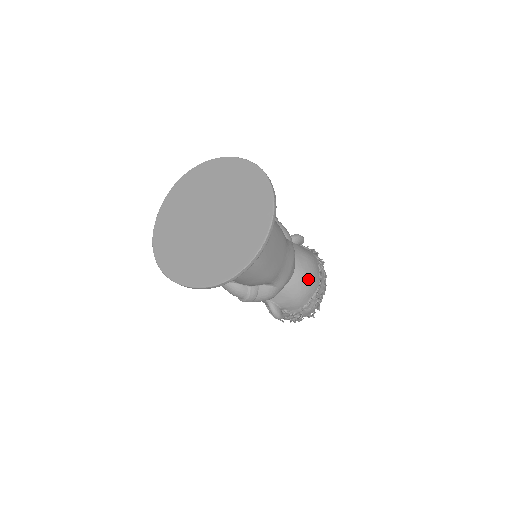
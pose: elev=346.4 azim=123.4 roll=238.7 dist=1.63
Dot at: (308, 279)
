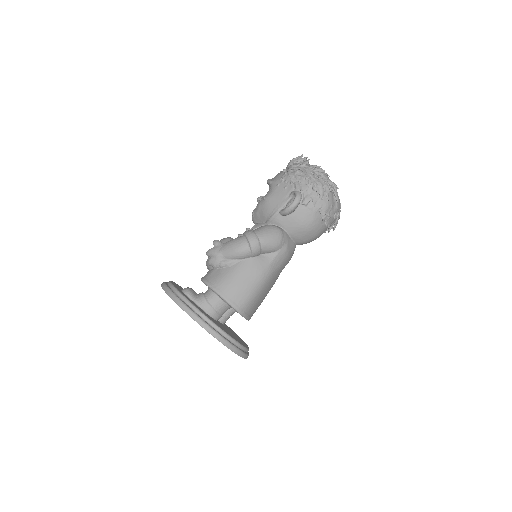
Dot at: (313, 240)
